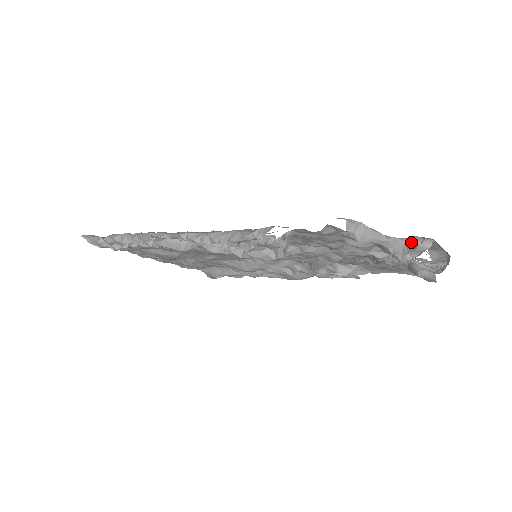
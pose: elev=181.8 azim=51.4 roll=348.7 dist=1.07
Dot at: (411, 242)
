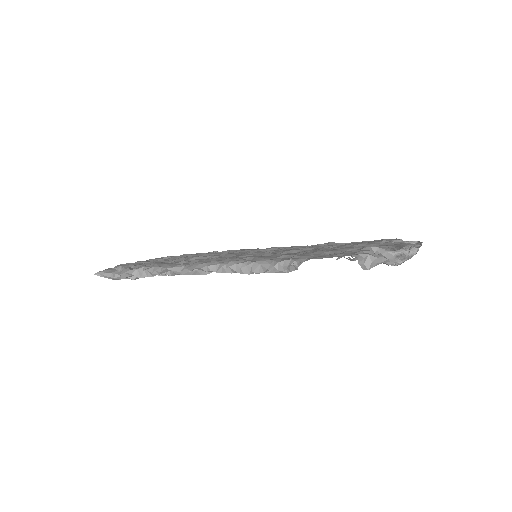
Dot at: (401, 253)
